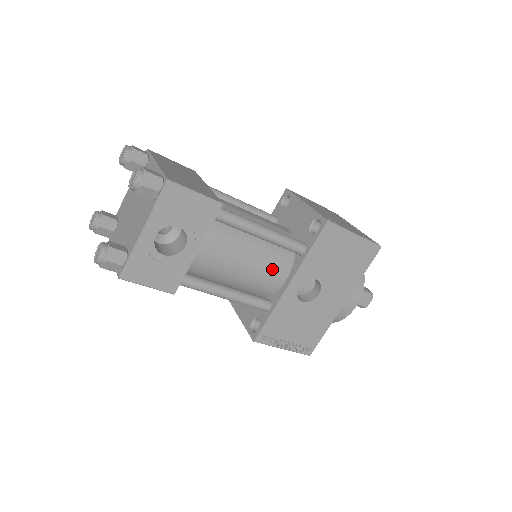
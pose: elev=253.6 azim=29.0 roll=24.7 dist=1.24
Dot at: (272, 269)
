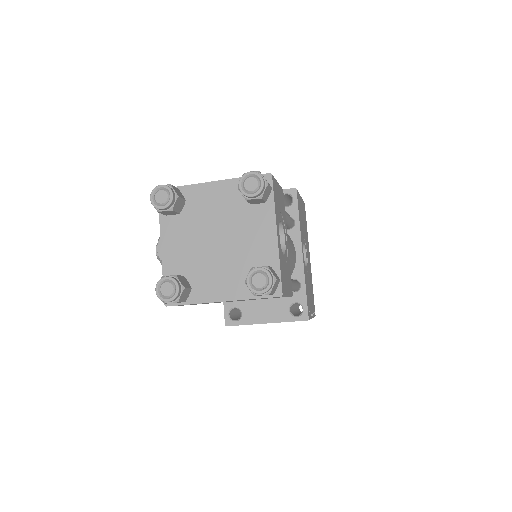
Dot at: (292, 247)
